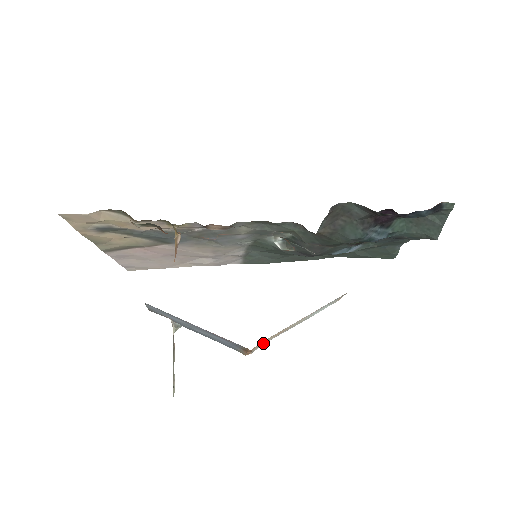
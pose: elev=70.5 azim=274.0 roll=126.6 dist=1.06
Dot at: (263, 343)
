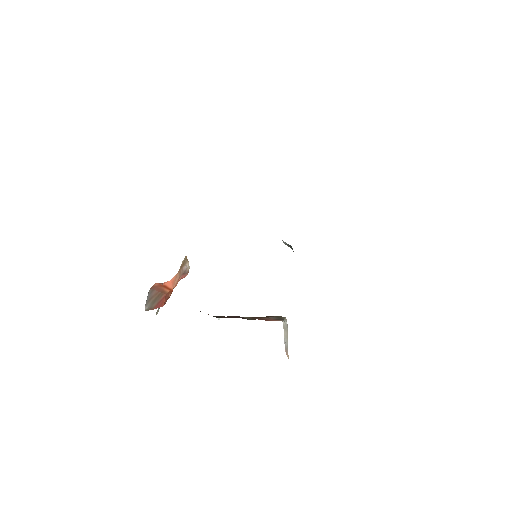
Dot at: occluded
